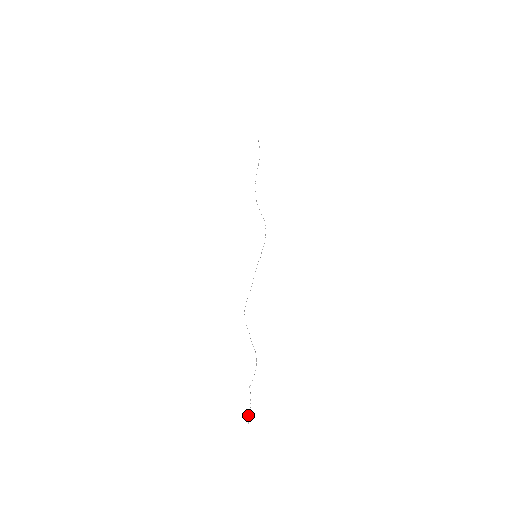
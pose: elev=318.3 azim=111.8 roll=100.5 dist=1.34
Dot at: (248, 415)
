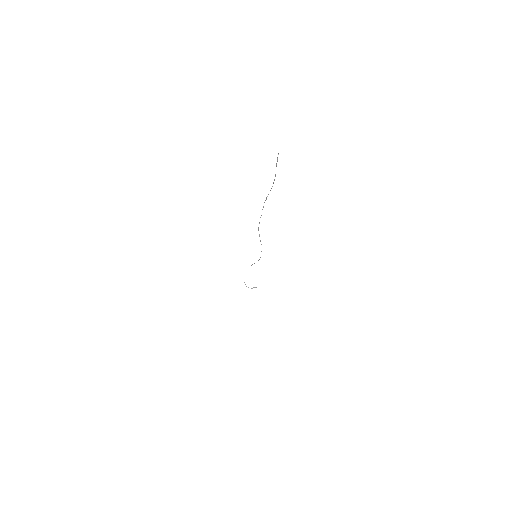
Dot at: occluded
